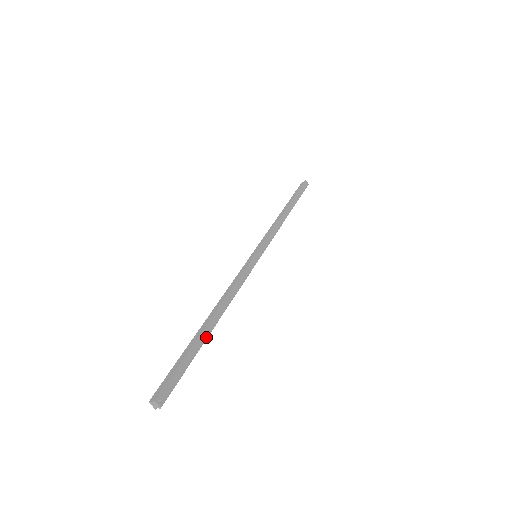
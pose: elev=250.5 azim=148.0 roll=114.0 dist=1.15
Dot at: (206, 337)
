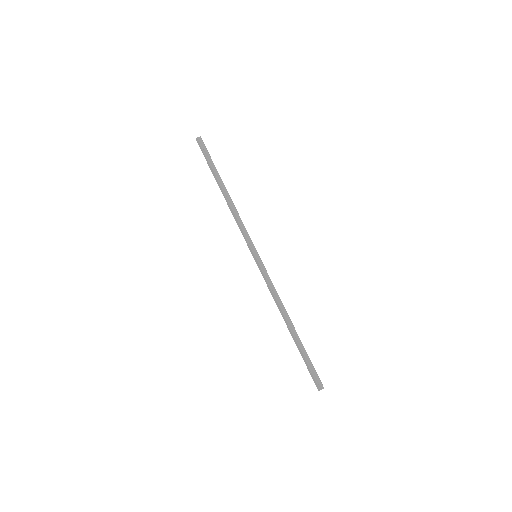
Dot at: (298, 338)
